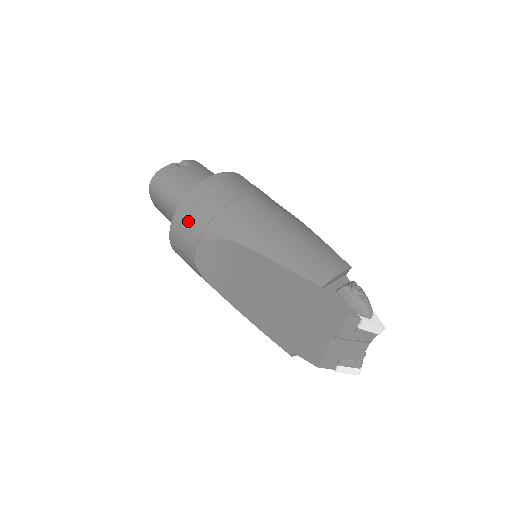
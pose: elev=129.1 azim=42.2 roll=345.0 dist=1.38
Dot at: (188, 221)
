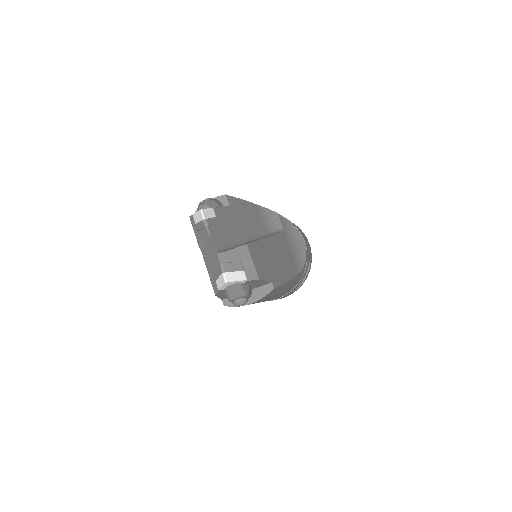
Dot at: occluded
